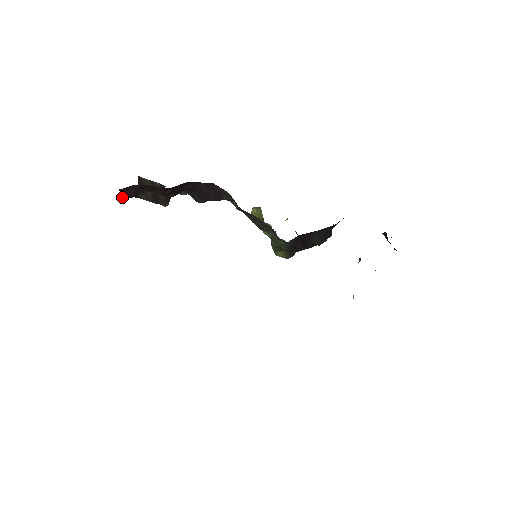
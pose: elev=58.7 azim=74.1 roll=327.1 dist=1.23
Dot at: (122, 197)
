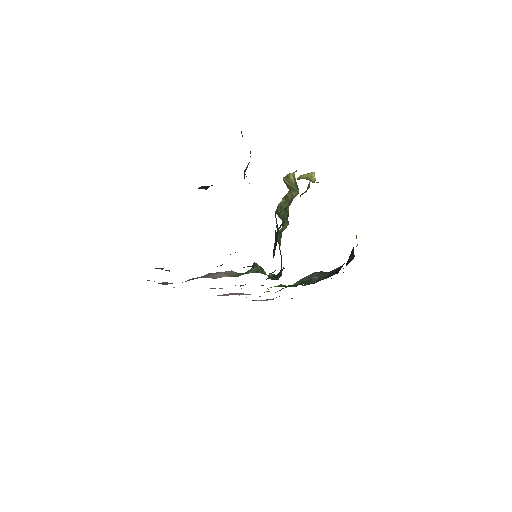
Dot at: occluded
